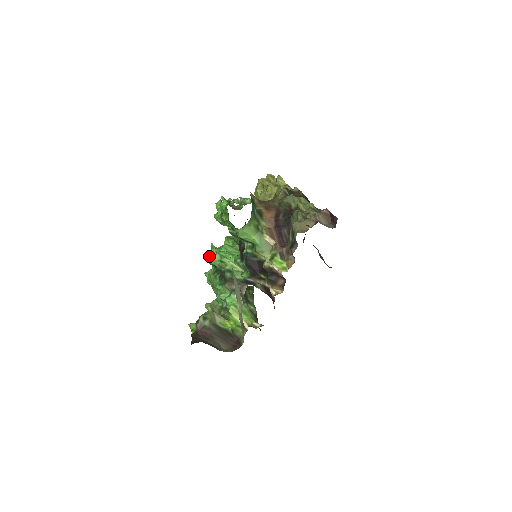
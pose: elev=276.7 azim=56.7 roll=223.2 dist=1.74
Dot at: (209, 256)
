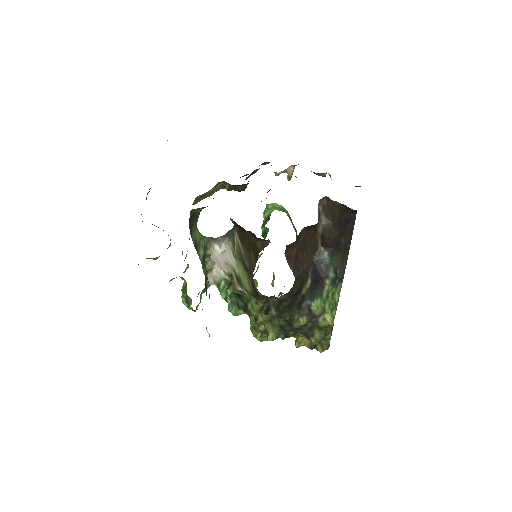
Dot at: occluded
